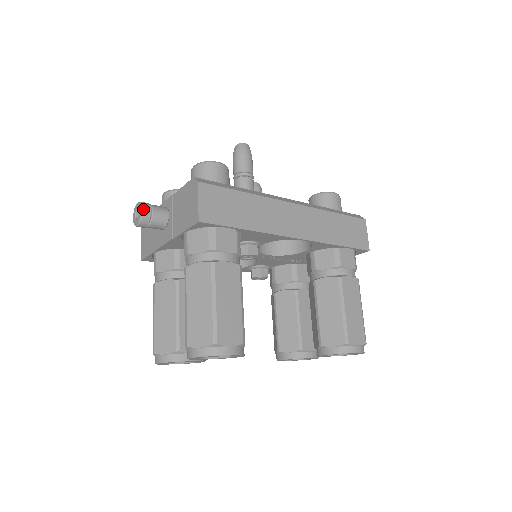
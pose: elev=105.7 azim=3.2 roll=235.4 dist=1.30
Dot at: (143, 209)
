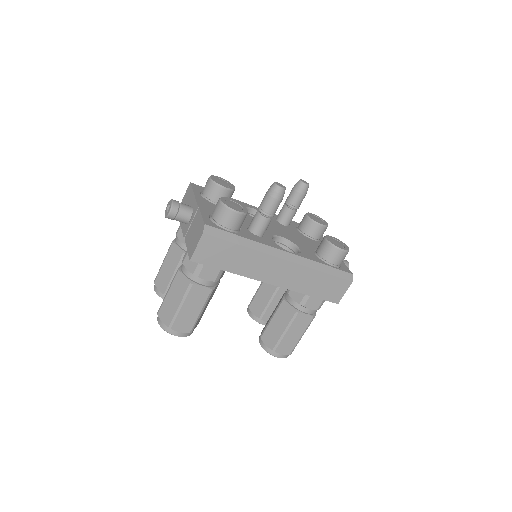
Dot at: (170, 212)
